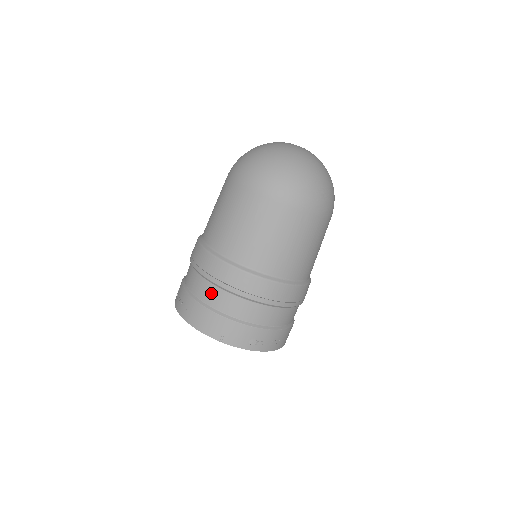
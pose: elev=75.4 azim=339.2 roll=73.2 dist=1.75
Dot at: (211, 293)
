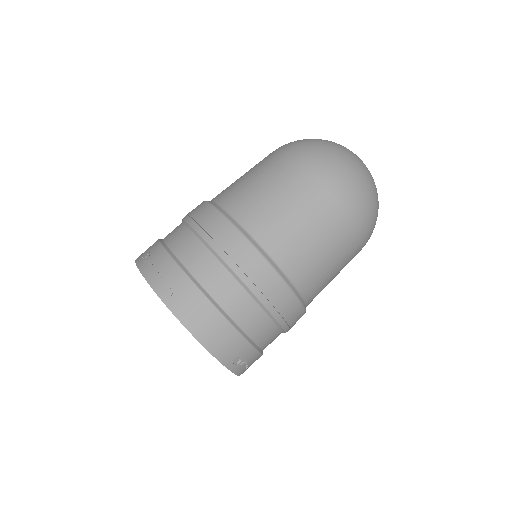
Dot at: (221, 282)
